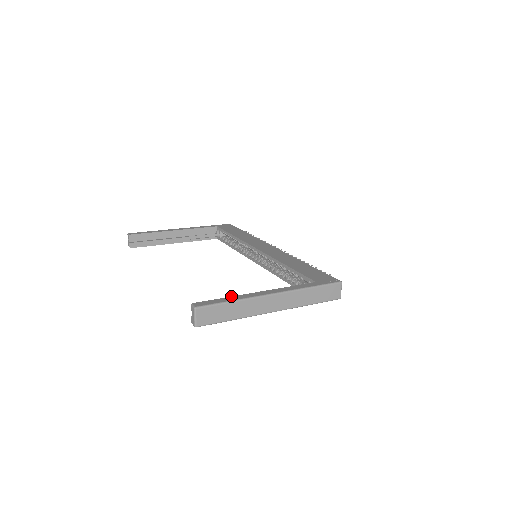
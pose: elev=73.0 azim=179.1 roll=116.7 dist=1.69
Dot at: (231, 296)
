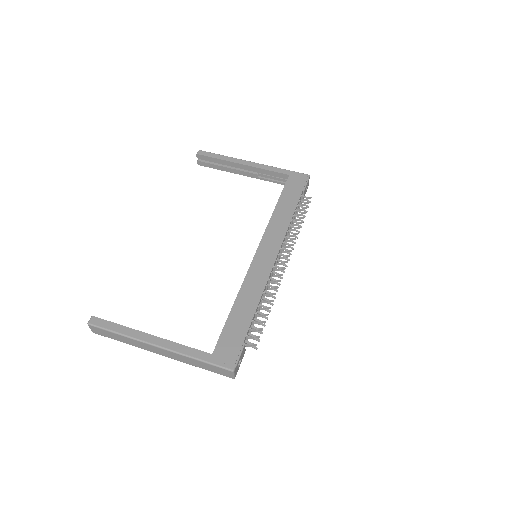
Dot at: (125, 326)
